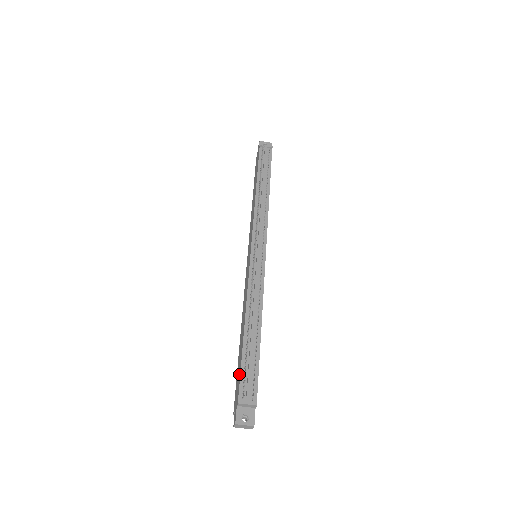
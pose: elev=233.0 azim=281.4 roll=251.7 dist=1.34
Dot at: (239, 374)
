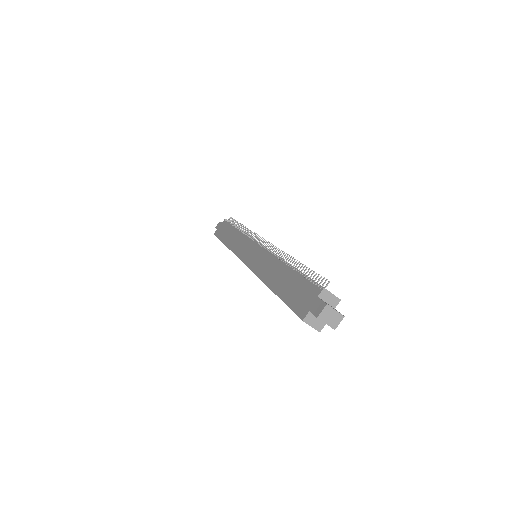
Dot at: (302, 284)
